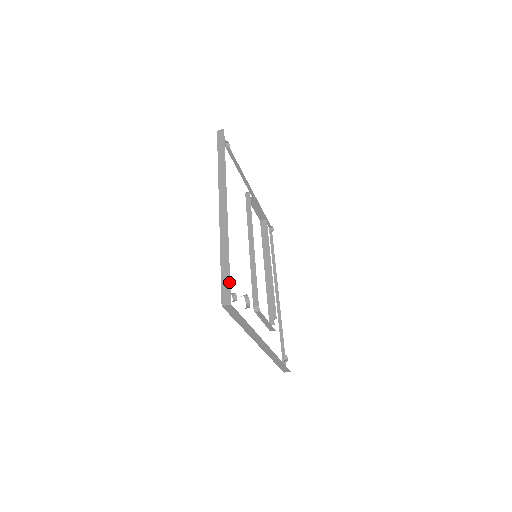
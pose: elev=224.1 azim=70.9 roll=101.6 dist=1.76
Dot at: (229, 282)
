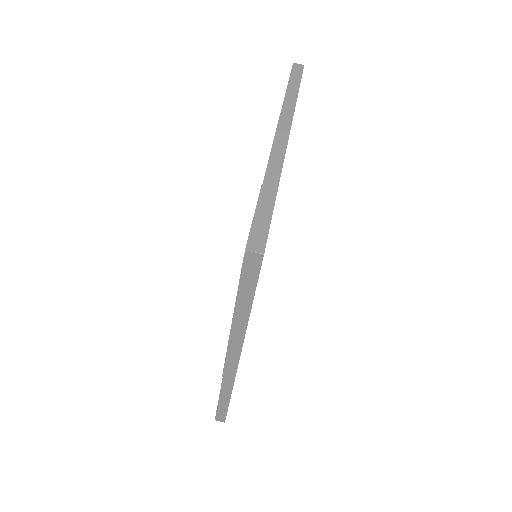
Dot at: occluded
